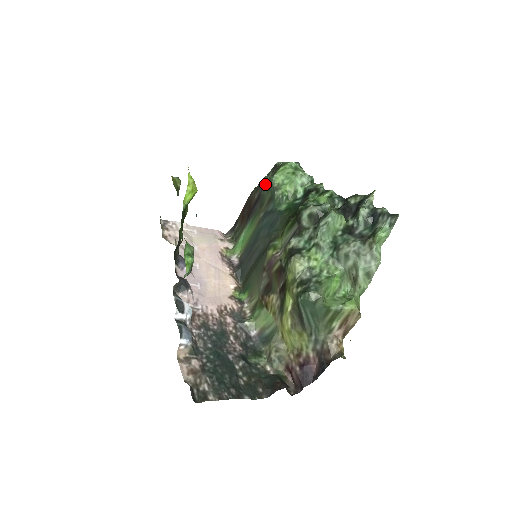
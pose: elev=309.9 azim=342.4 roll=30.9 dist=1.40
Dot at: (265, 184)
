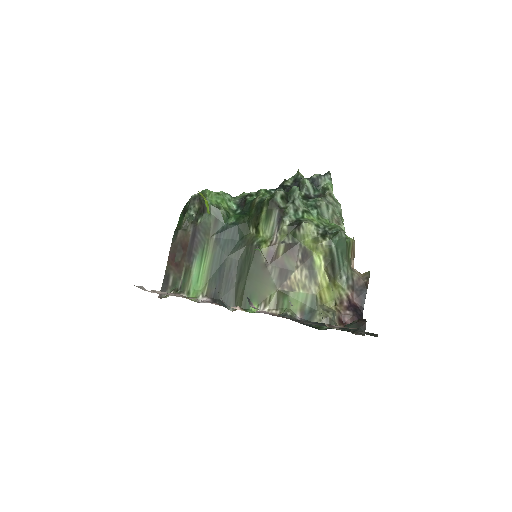
Dot at: (192, 217)
